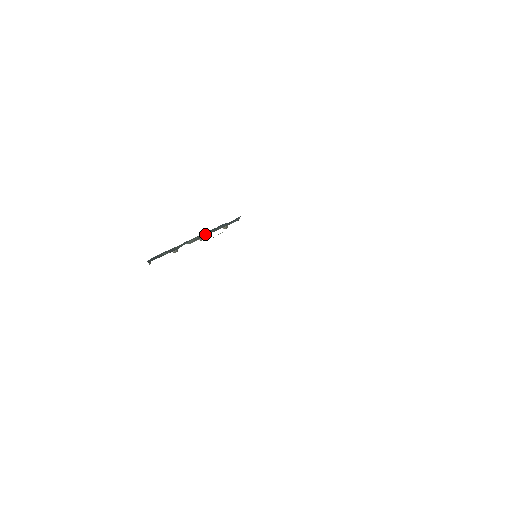
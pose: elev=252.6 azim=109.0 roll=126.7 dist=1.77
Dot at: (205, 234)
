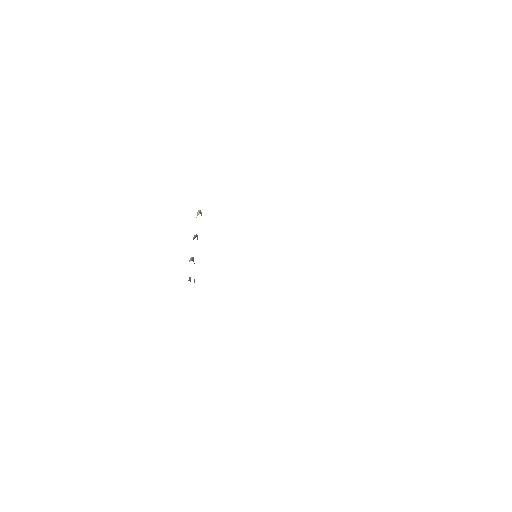
Dot at: occluded
